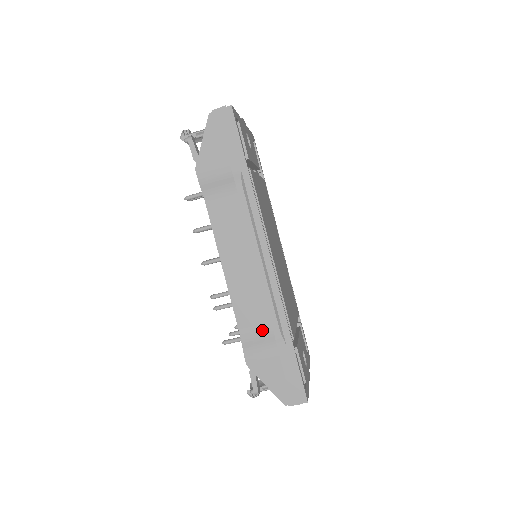
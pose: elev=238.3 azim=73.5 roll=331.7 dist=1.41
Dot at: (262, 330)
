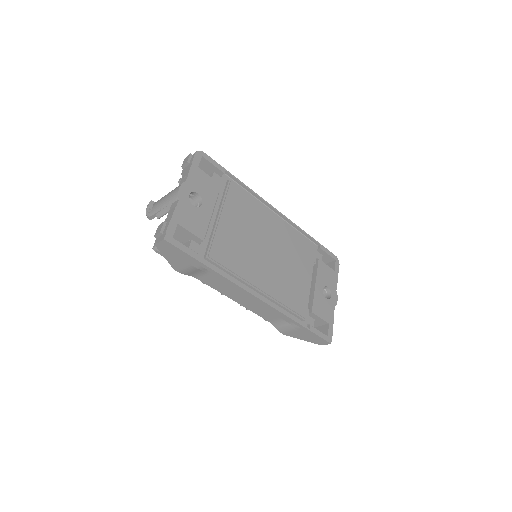
Dot at: (282, 320)
